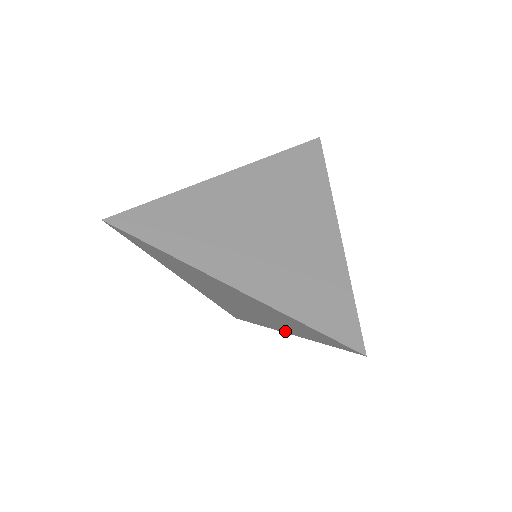
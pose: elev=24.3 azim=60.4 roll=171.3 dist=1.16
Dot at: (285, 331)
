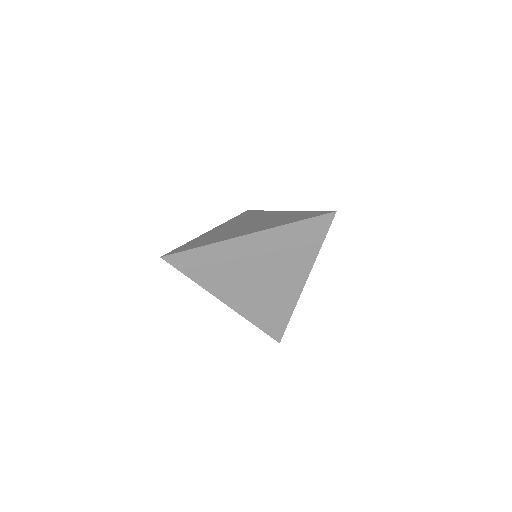
Dot at: occluded
